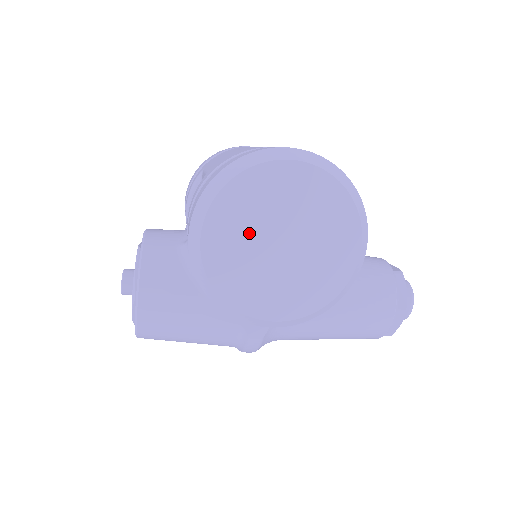
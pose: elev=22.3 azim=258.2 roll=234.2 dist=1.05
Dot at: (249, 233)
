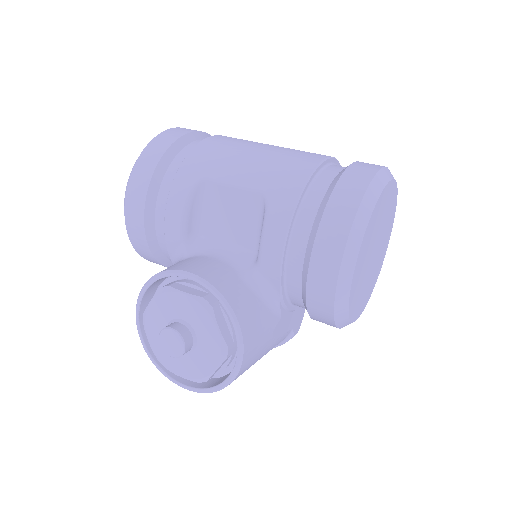
Dot at: (368, 254)
